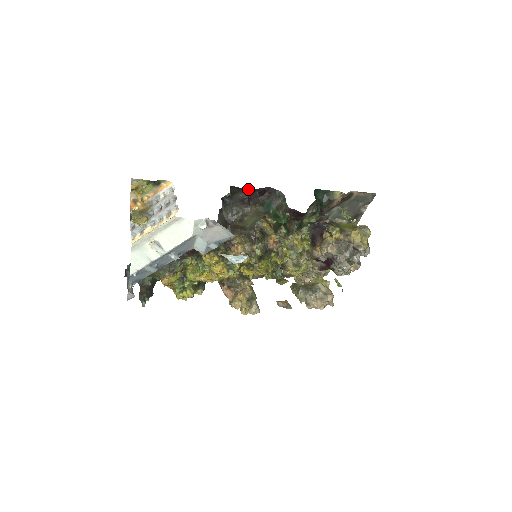
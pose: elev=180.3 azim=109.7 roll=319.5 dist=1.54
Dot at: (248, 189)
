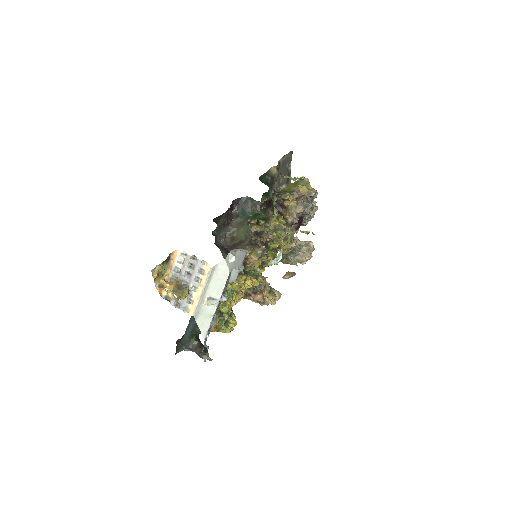
Dot at: (225, 212)
